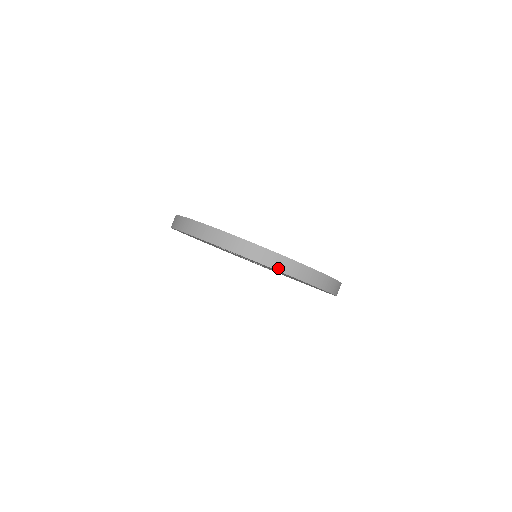
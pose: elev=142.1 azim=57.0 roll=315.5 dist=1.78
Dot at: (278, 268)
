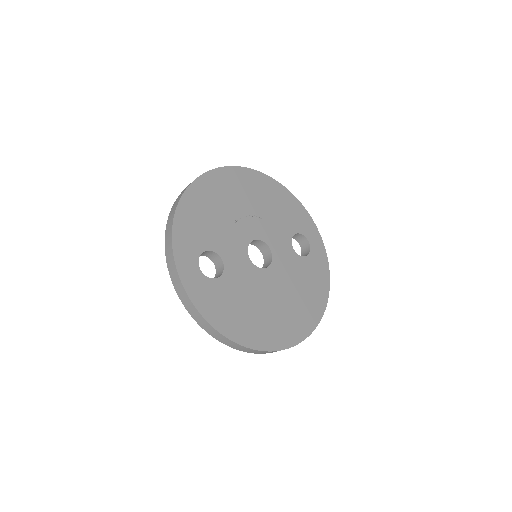
Dot at: (212, 335)
